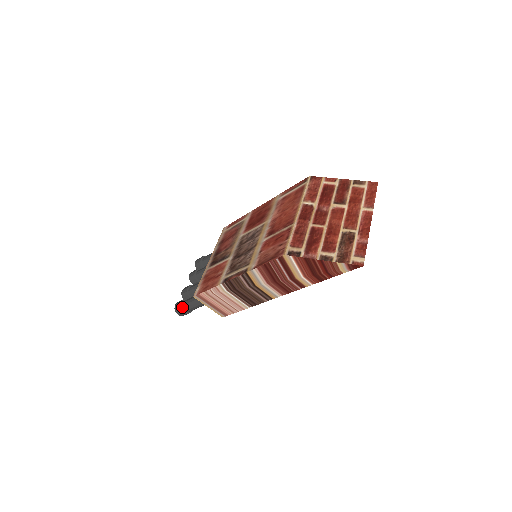
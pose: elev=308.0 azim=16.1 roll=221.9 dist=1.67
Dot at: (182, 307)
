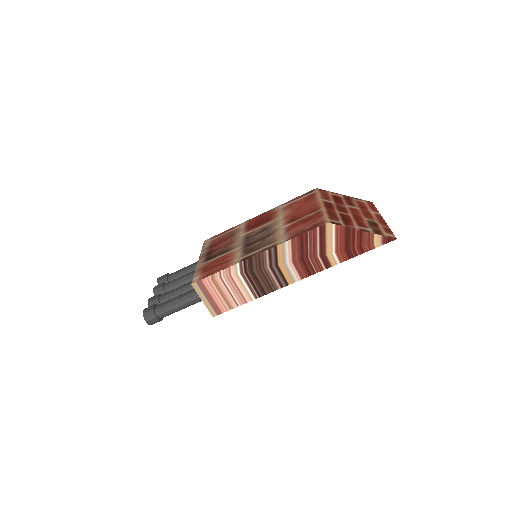
Dot at: (155, 311)
